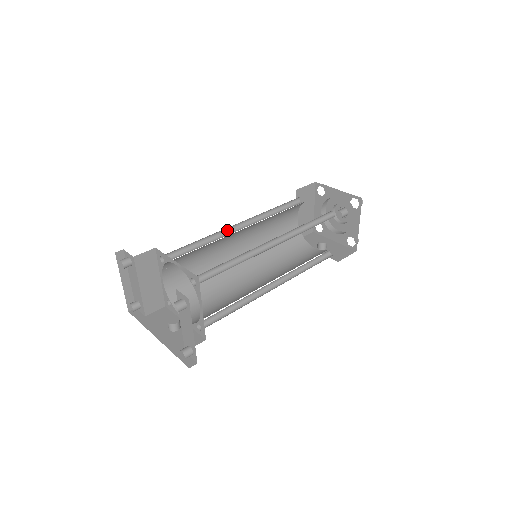
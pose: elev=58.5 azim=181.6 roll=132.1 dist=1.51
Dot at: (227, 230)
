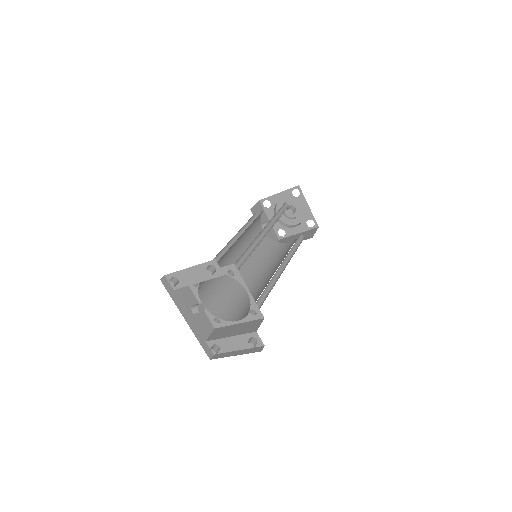
Dot at: occluded
